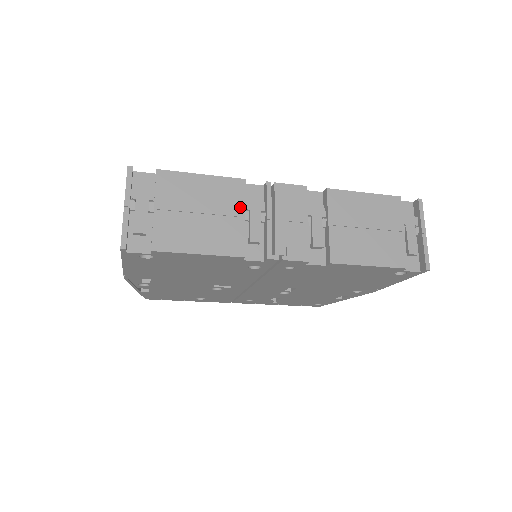
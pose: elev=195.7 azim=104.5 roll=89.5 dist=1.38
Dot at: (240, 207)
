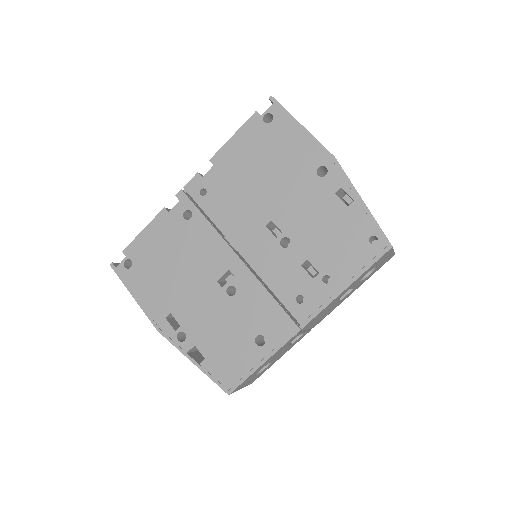
Dot at: occluded
